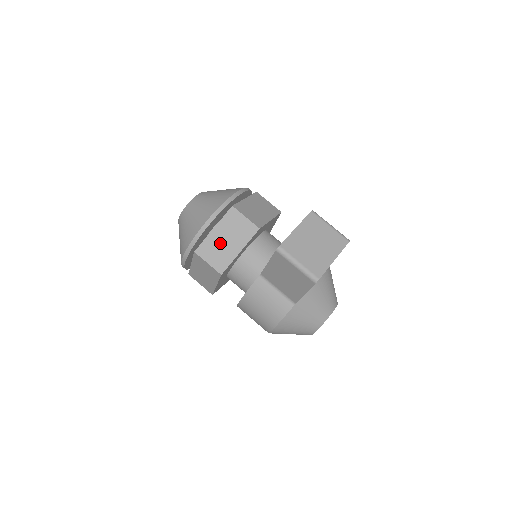
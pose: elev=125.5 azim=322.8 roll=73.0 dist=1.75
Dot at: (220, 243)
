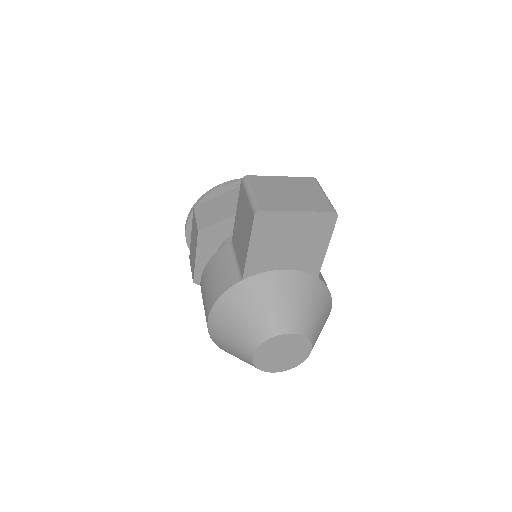
Dot at: (219, 206)
